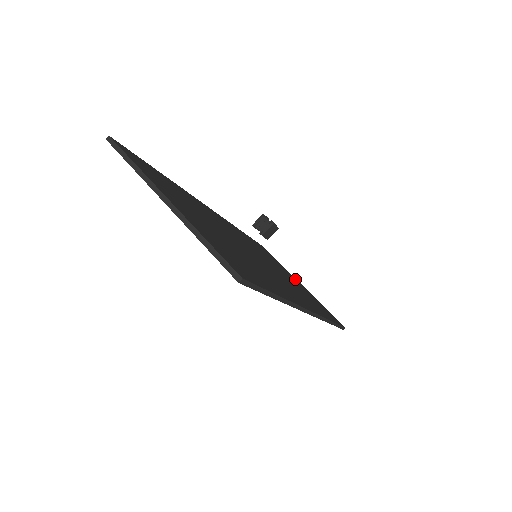
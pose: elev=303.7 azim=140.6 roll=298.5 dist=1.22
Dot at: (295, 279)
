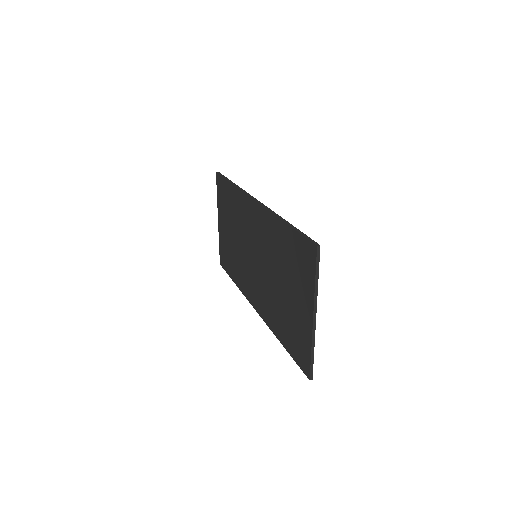
Dot at: occluded
